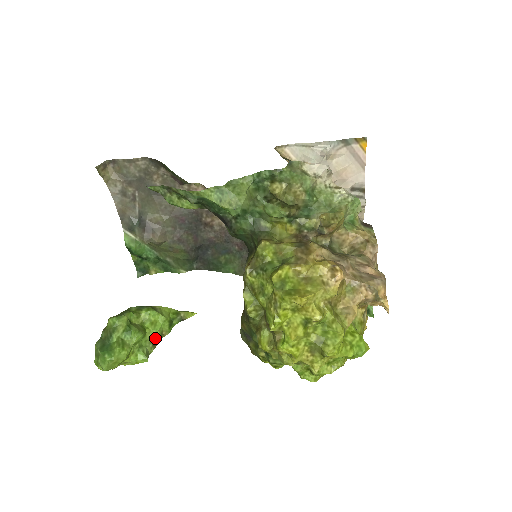
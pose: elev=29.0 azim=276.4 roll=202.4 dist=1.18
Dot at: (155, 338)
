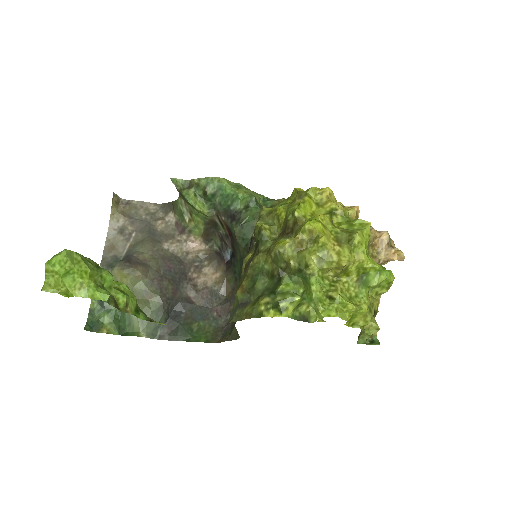
Dot at: (118, 303)
